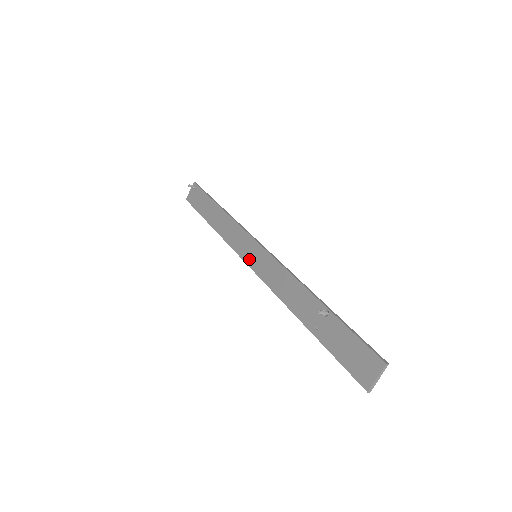
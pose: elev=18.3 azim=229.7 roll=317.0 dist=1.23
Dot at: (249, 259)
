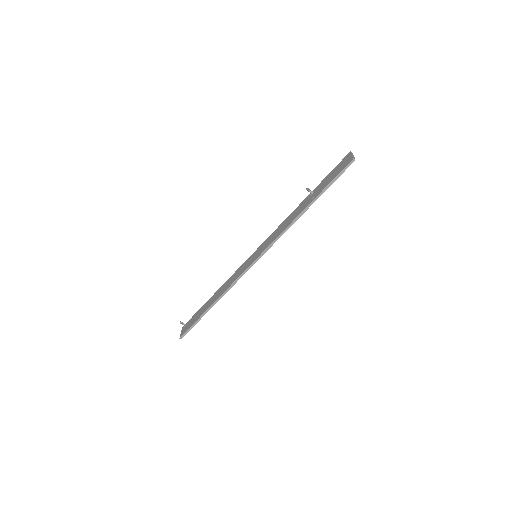
Dot at: (252, 260)
